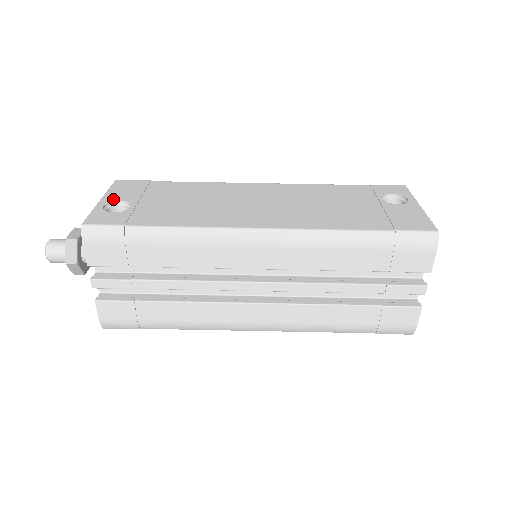
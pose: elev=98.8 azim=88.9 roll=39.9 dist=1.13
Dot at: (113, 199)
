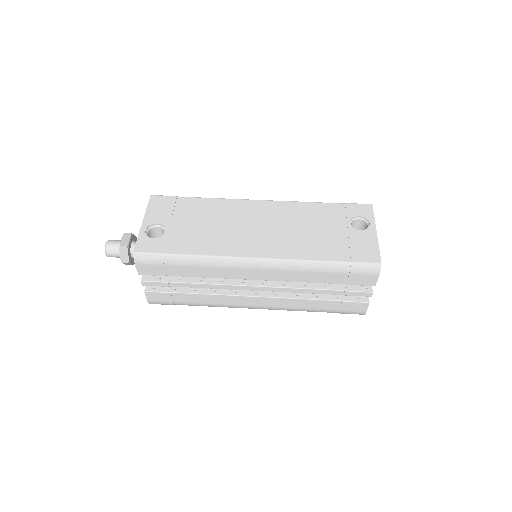
Dot at: (151, 221)
